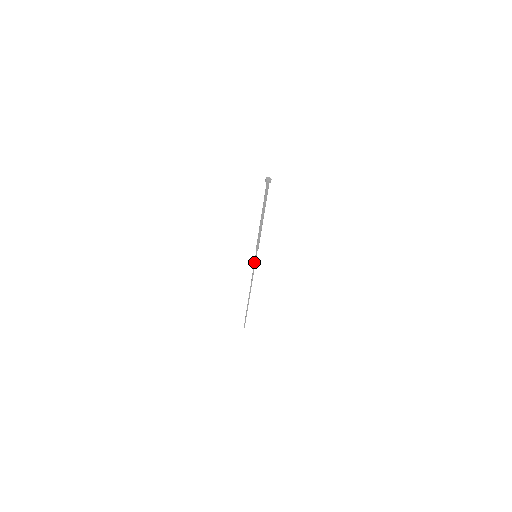
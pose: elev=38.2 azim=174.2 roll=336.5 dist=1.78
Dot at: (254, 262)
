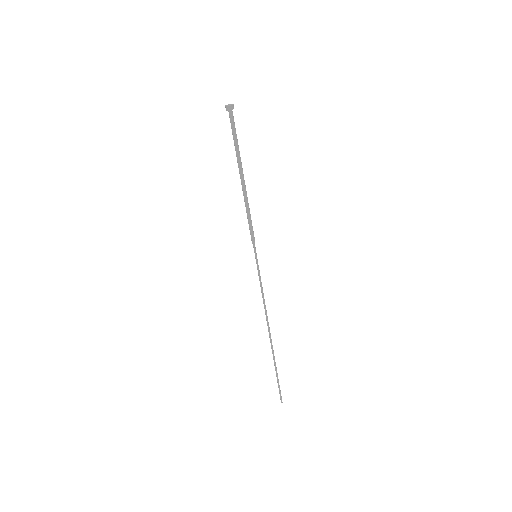
Dot at: (257, 268)
